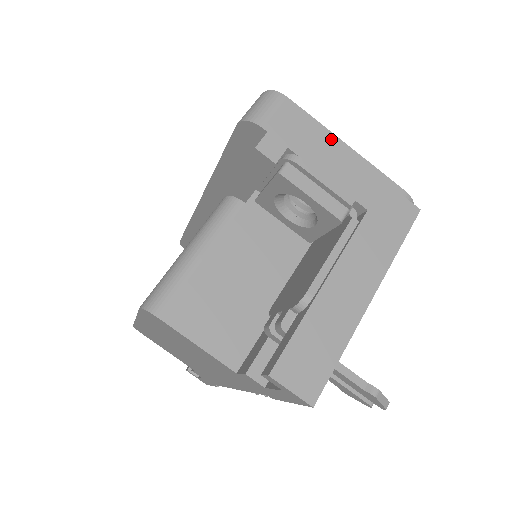
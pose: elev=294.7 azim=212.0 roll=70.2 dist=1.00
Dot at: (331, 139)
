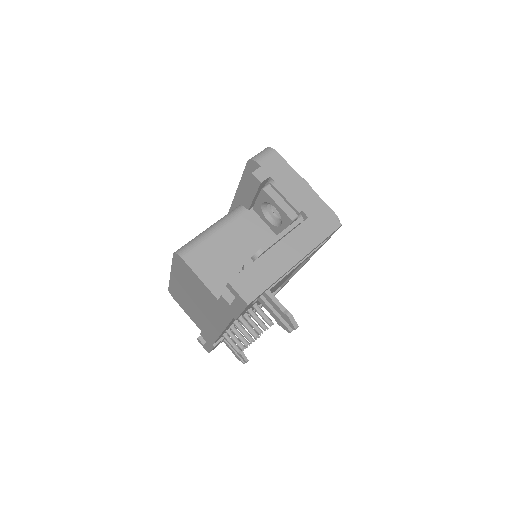
Dot at: (297, 177)
